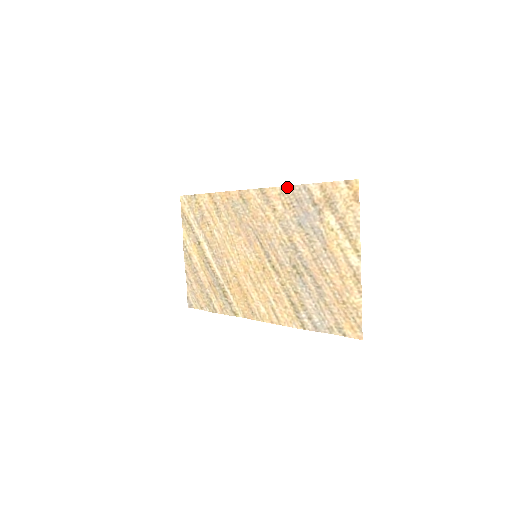
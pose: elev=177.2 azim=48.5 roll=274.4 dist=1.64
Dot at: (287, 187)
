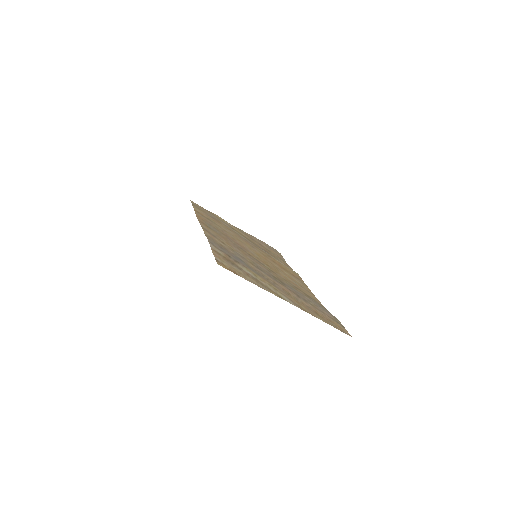
Dot at: occluded
